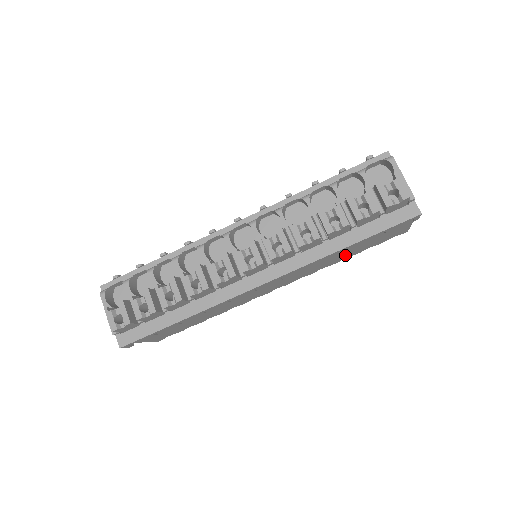
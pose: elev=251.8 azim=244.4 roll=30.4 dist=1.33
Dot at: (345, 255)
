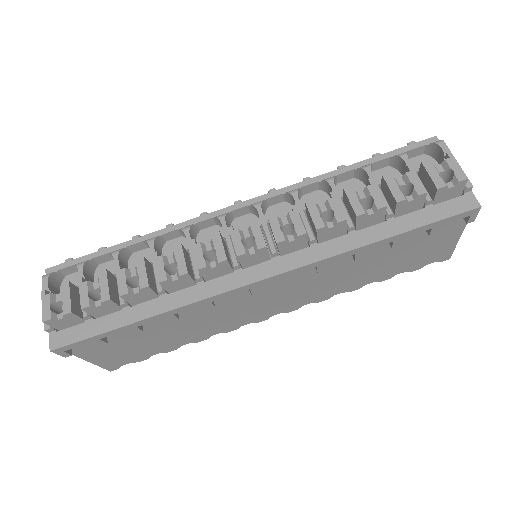
Dot at: (370, 275)
